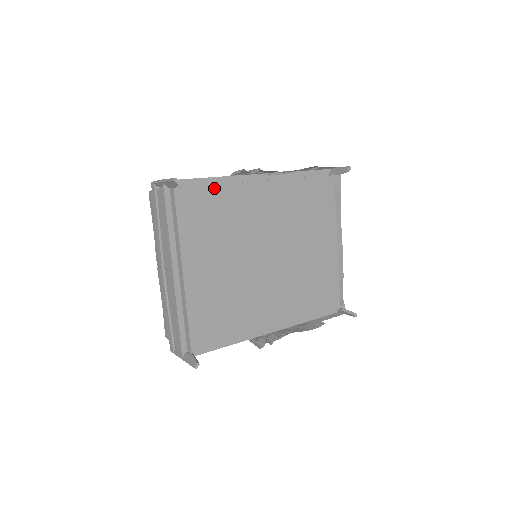
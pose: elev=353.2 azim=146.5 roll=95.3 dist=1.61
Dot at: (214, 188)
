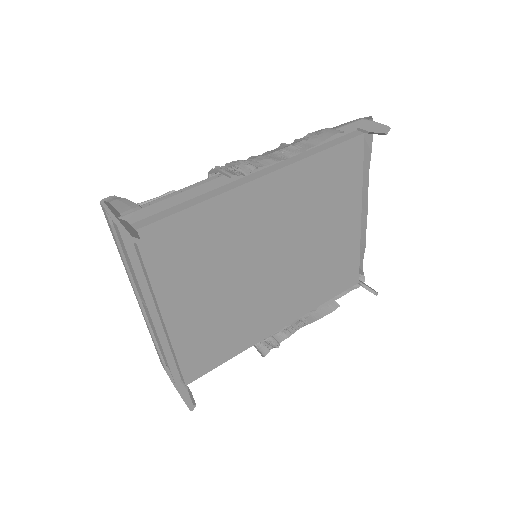
Dot at: (192, 210)
